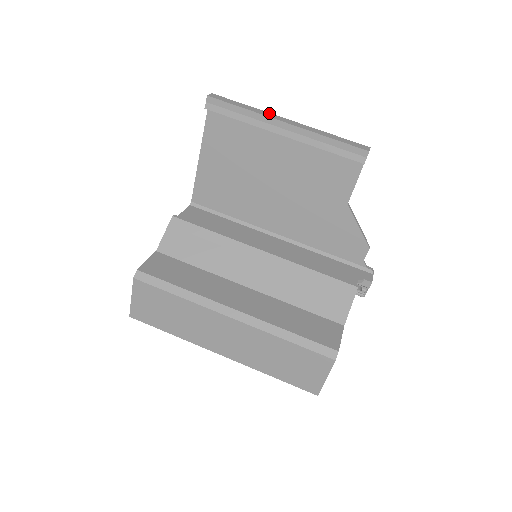
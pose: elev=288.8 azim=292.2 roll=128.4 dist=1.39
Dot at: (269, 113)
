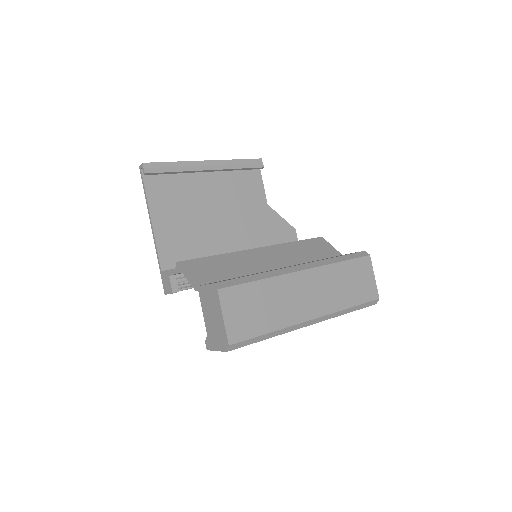
Dot at: occluded
